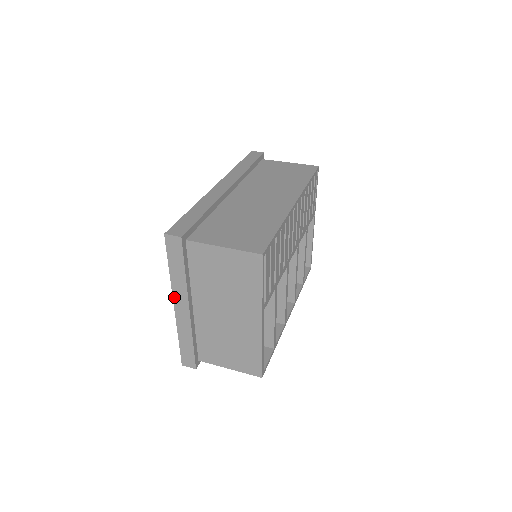
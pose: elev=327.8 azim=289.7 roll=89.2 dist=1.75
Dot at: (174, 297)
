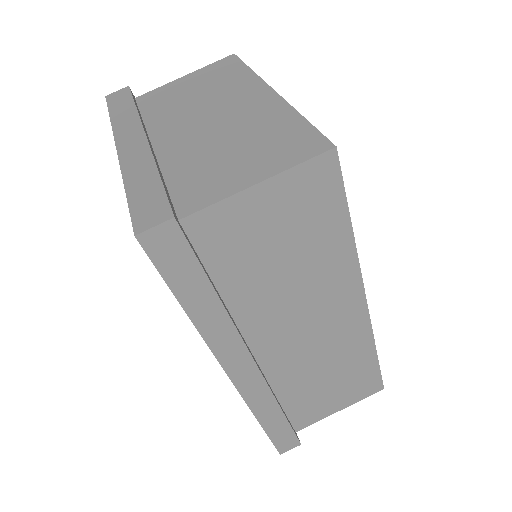
Dot at: occluded
